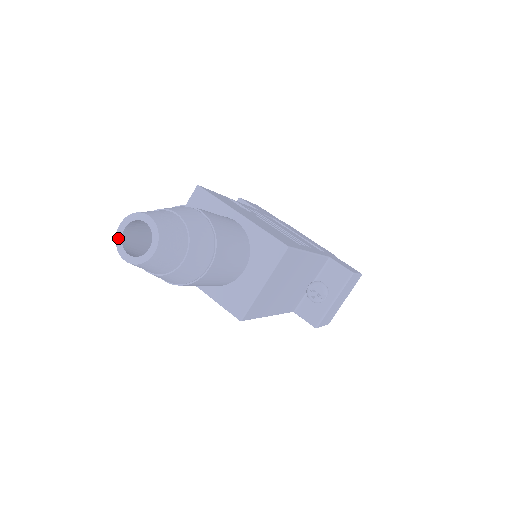
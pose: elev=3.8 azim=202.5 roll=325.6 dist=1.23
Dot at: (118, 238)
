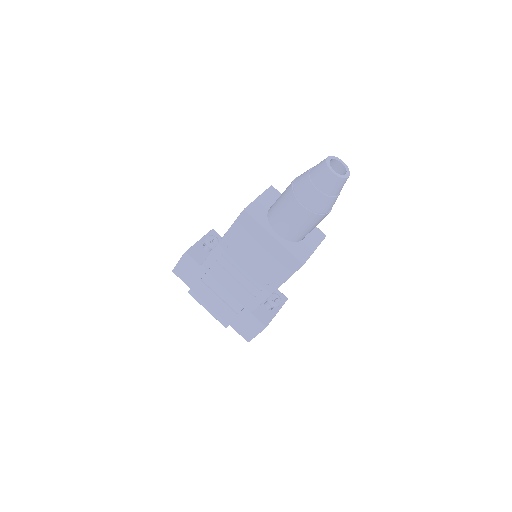
Dot at: (328, 162)
